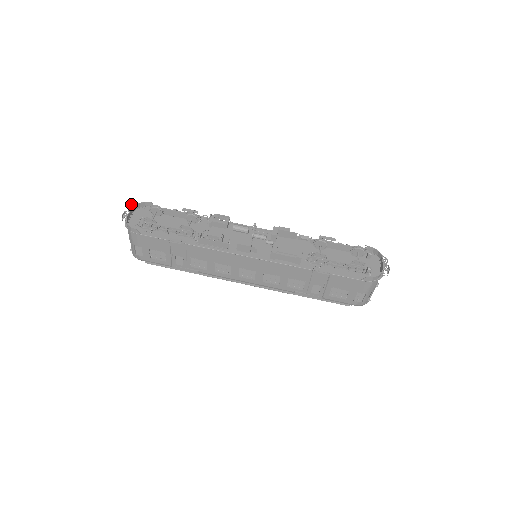
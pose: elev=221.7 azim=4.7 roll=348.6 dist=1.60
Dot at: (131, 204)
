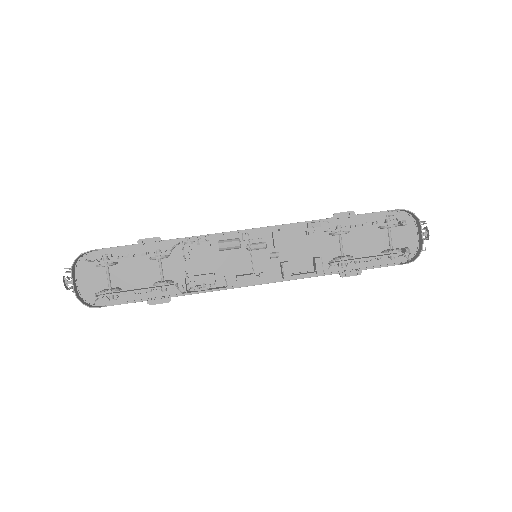
Dot at: (66, 268)
